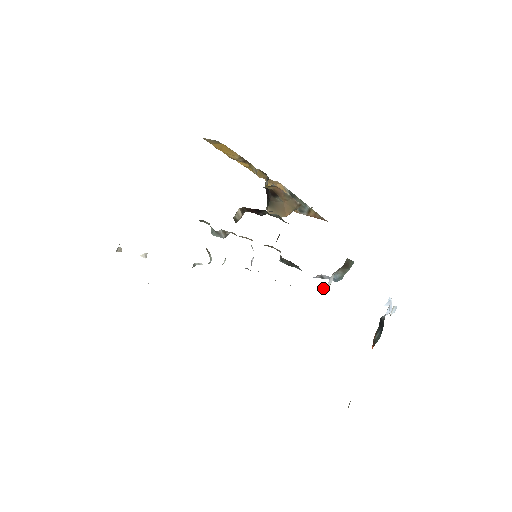
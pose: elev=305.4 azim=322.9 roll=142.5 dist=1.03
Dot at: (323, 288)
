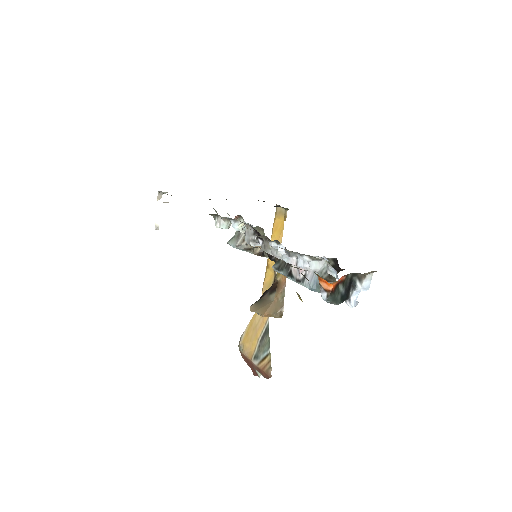
Dot at: occluded
